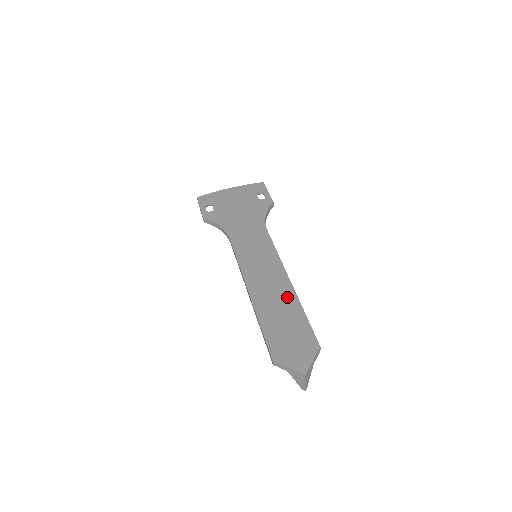
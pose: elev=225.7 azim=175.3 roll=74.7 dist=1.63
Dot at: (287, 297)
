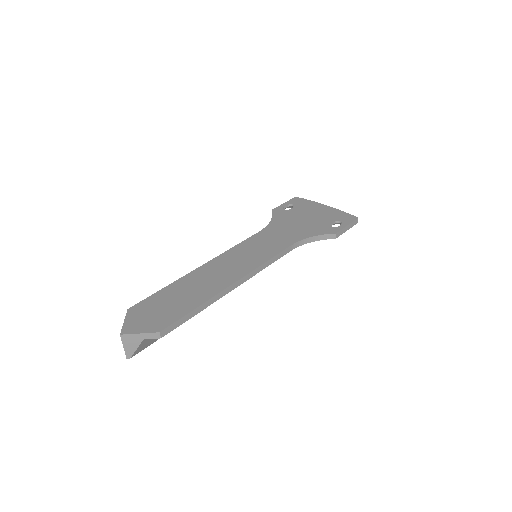
Dot at: (210, 289)
